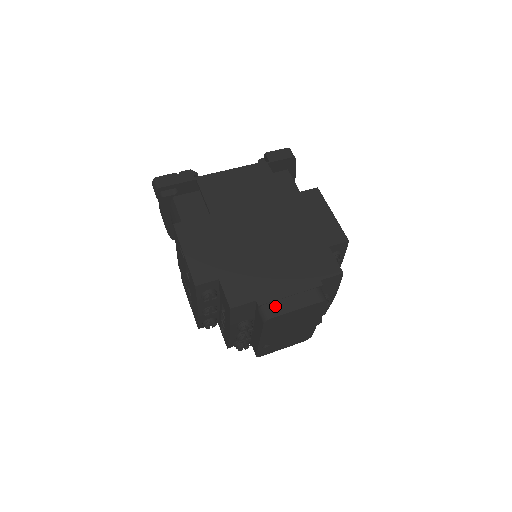
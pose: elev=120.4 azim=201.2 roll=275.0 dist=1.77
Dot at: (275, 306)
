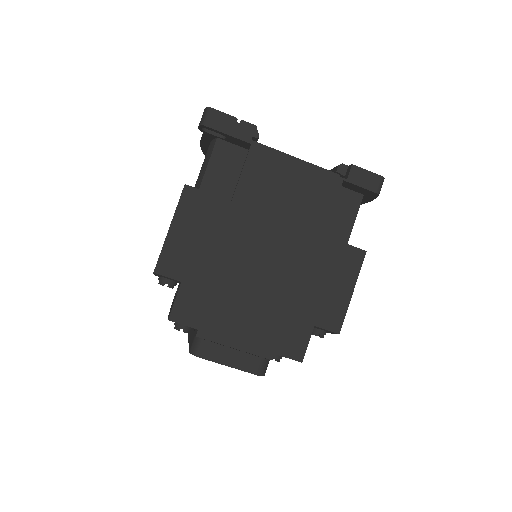
Dot at: (211, 348)
